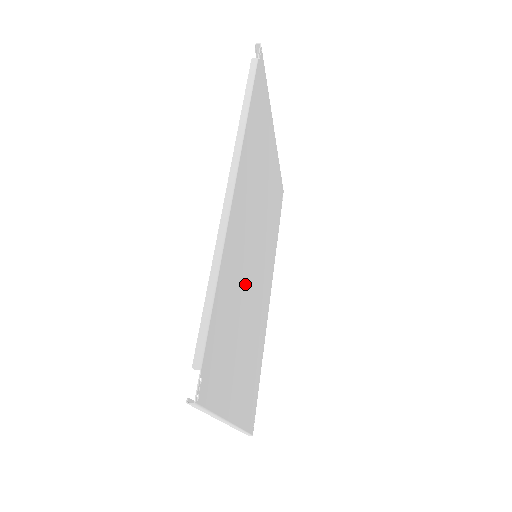
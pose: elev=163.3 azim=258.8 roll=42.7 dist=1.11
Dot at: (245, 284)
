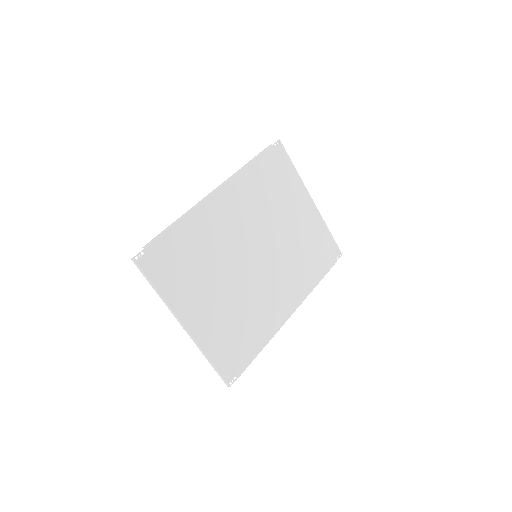
Dot at: (228, 257)
